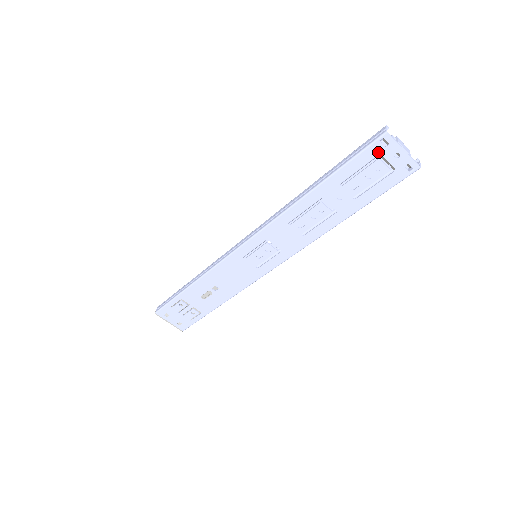
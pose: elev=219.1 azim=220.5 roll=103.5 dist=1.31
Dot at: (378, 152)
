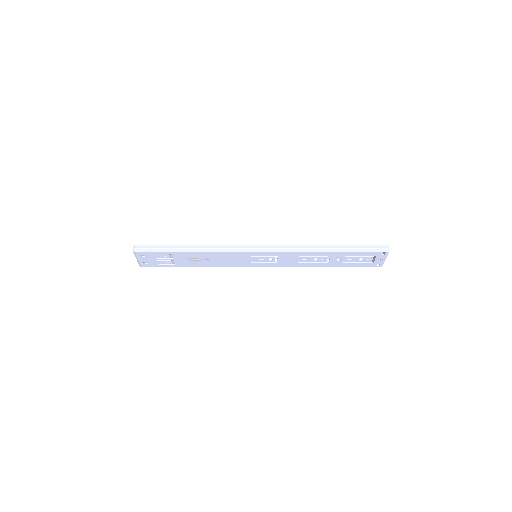
Dot at: (377, 255)
